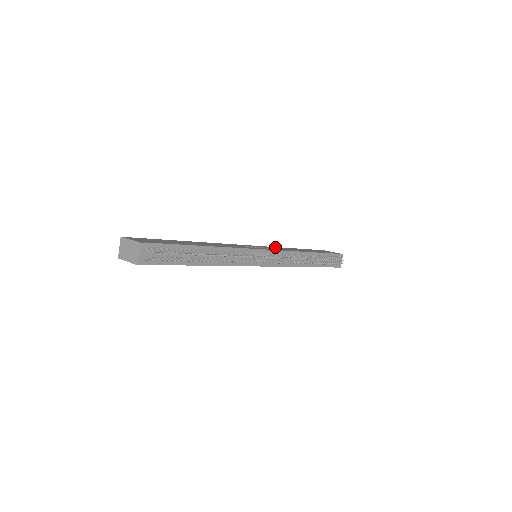
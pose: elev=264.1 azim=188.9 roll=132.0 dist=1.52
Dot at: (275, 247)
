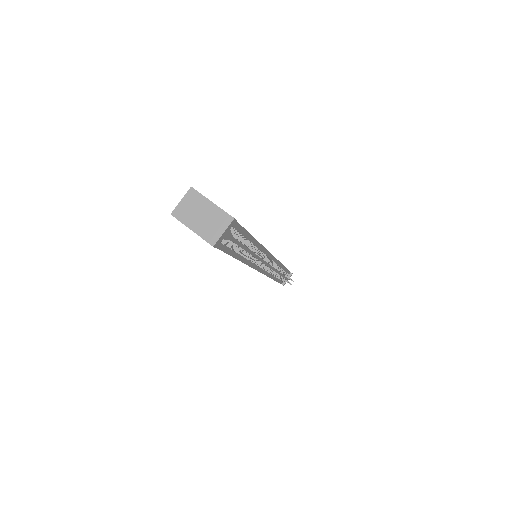
Dot at: occluded
